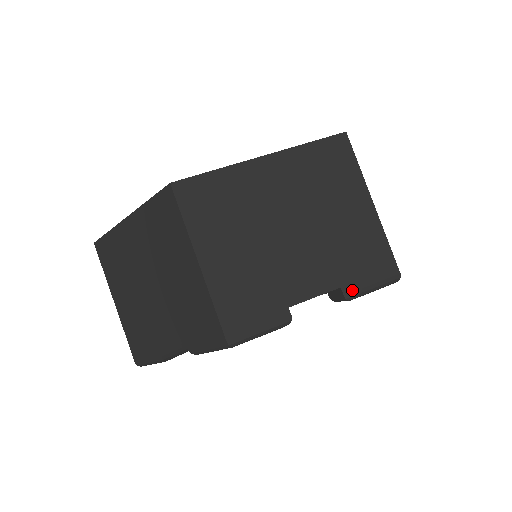
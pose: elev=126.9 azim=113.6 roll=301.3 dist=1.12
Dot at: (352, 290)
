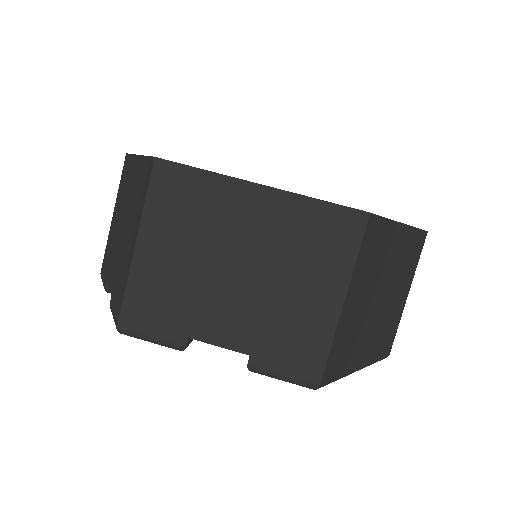
Dot at: (259, 365)
